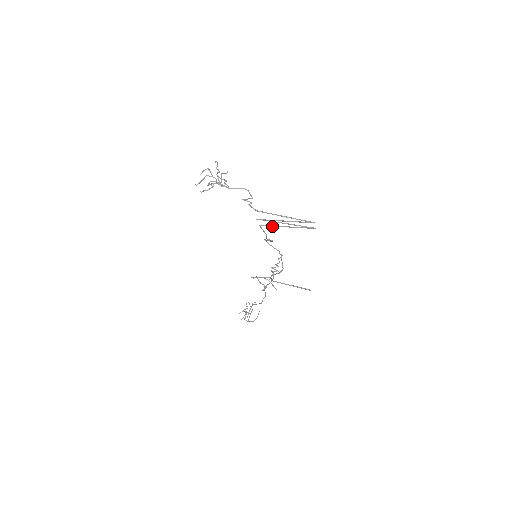
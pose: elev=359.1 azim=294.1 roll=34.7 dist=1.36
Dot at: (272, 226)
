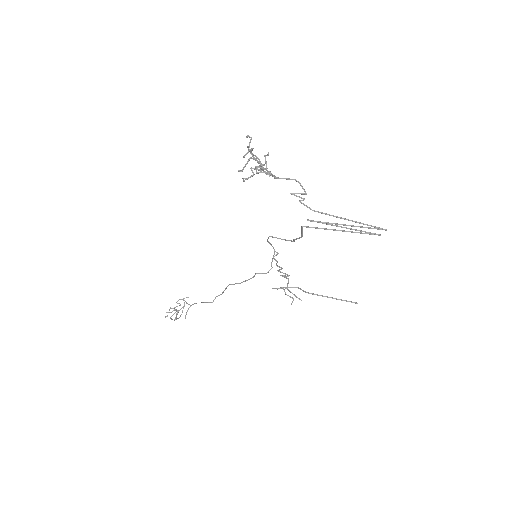
Dot at: occluded
